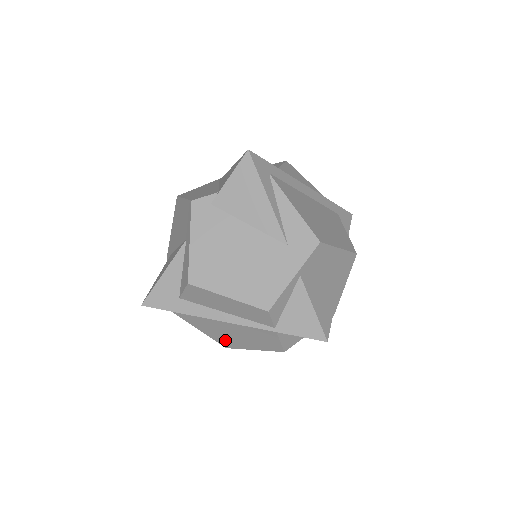
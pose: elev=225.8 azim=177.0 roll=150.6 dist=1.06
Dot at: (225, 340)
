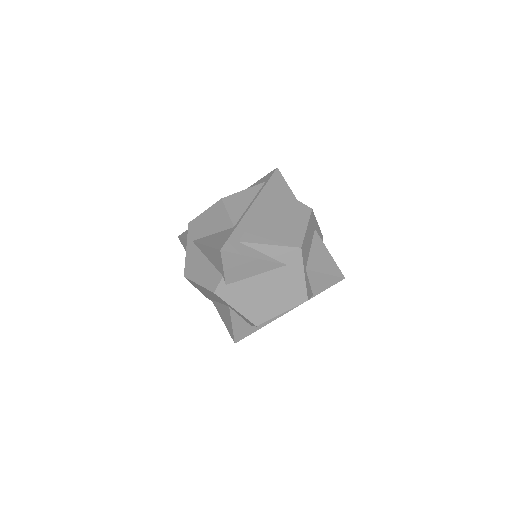
Dot at: occluded
